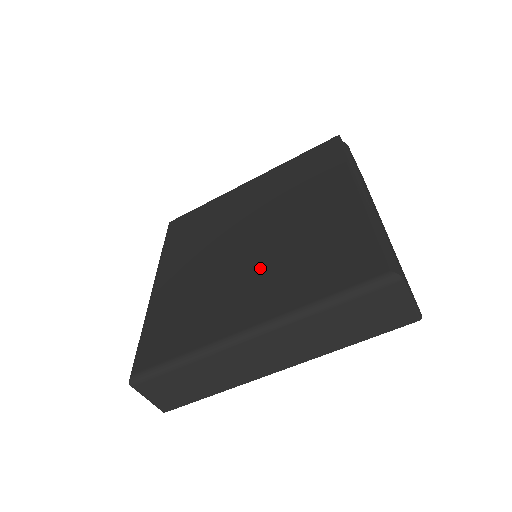
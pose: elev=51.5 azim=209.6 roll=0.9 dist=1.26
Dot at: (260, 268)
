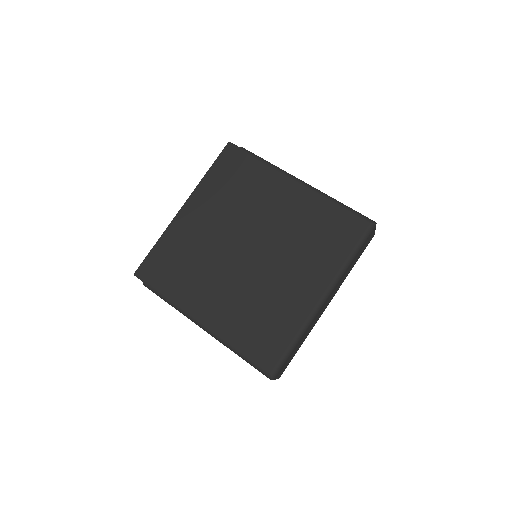
Dot at: (284, 262)
